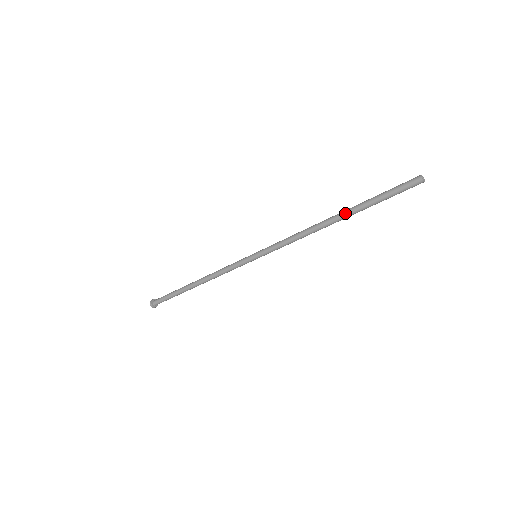
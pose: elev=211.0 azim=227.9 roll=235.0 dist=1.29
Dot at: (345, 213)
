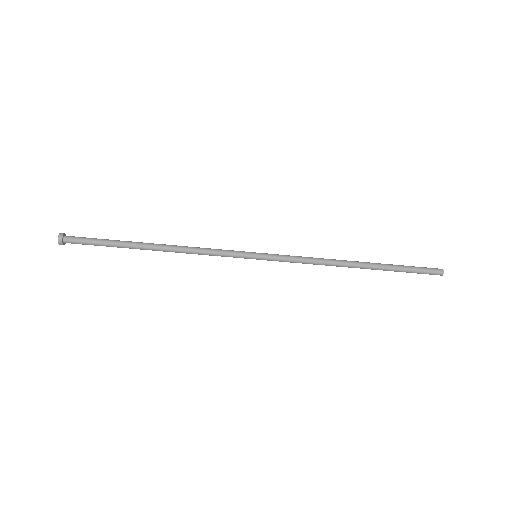
Dot at: occluded
